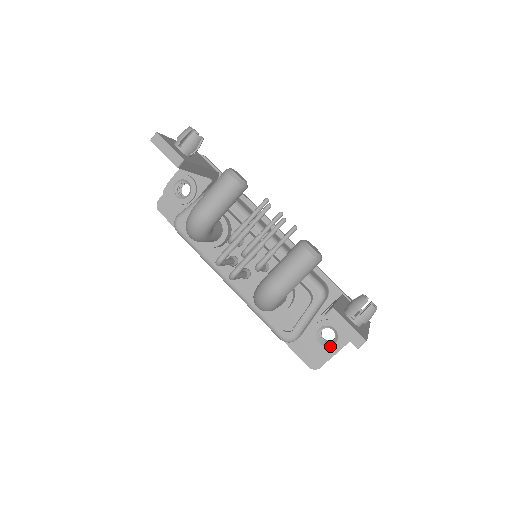
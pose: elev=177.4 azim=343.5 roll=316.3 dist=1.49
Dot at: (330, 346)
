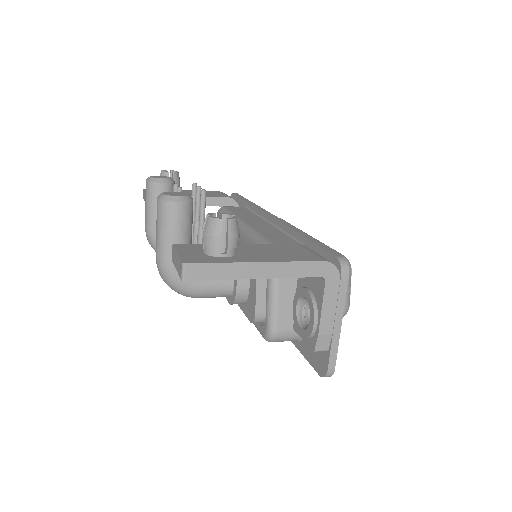
Dot at: (307, 326)
